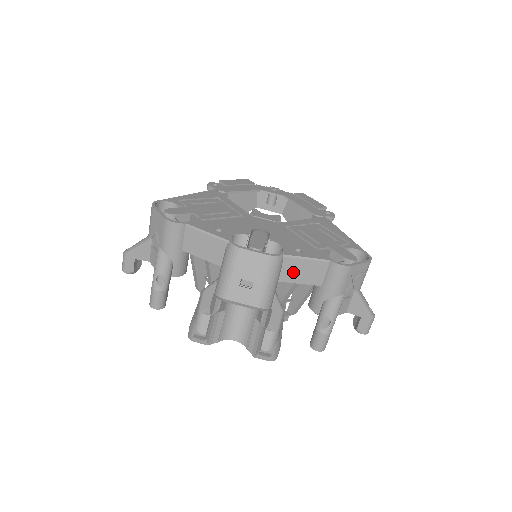
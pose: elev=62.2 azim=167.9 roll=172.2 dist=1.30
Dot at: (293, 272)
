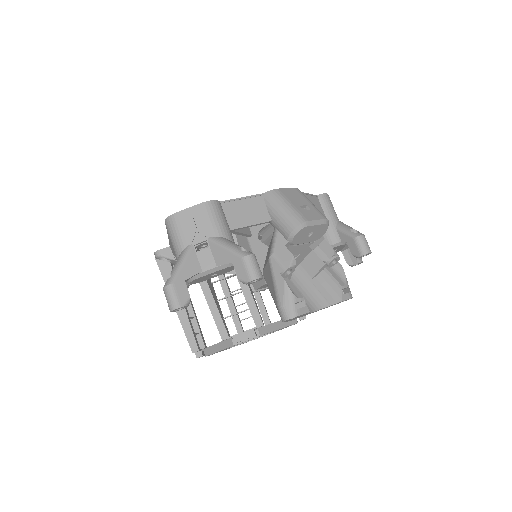
Dot at: occluded
